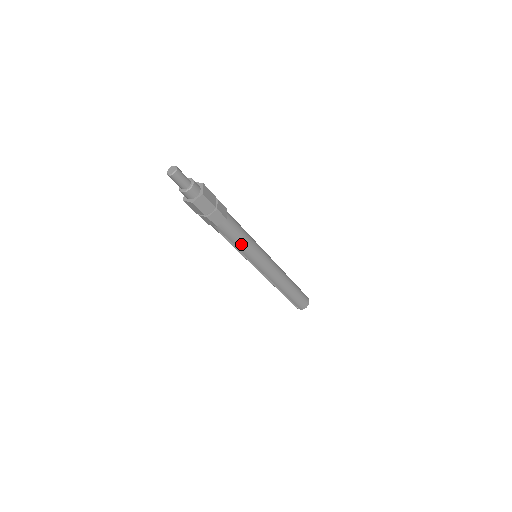
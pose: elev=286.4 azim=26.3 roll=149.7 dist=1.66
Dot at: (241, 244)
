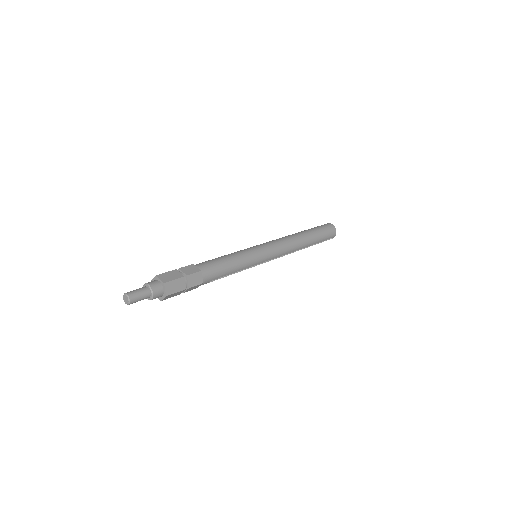
Dot at: (234, 267)
